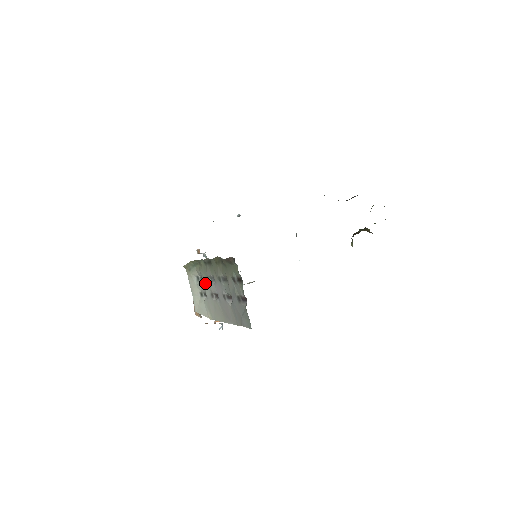
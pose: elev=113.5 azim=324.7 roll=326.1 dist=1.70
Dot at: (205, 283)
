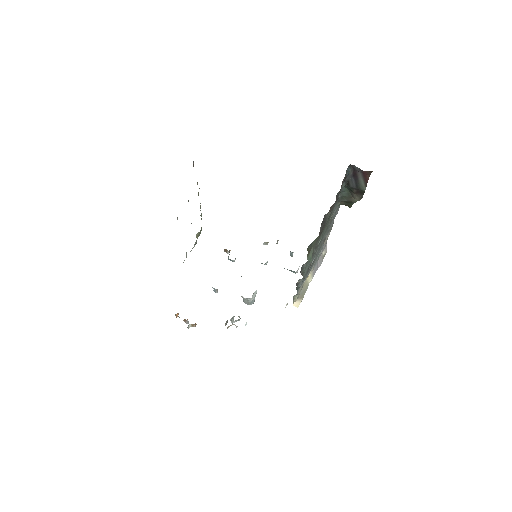
Dot at: occluded
